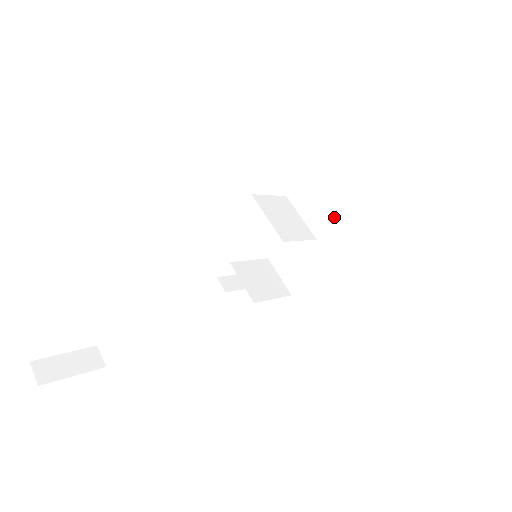
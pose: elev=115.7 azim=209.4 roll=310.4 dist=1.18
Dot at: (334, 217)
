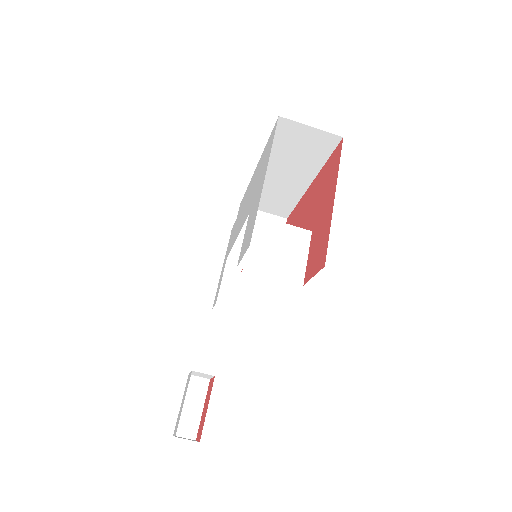
Dot at: (289, 160)
